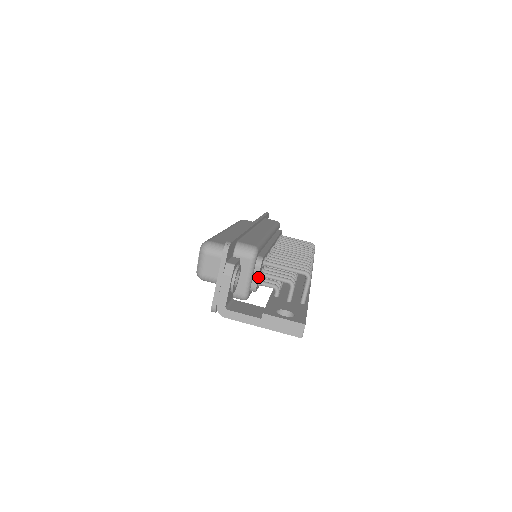
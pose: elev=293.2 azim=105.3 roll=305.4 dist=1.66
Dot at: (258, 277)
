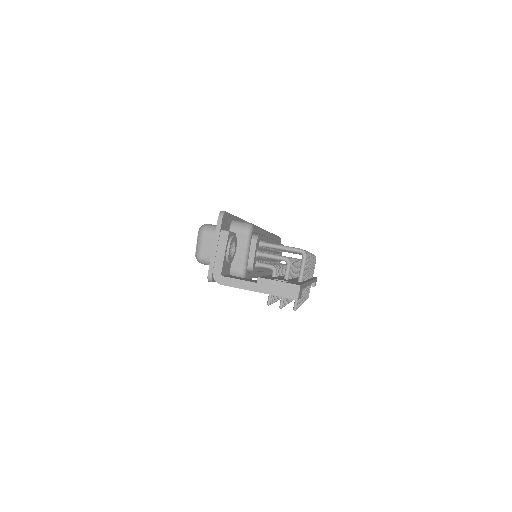
Dot at: (254, 254)
